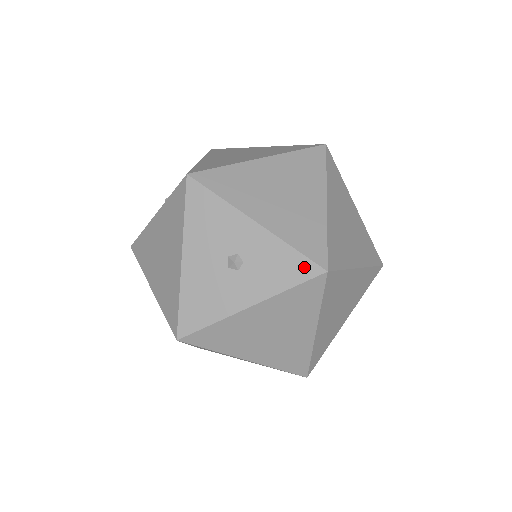
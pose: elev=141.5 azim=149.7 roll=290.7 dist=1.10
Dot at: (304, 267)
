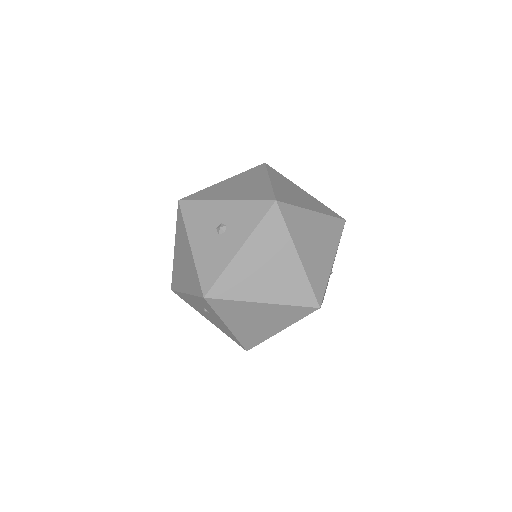
Dot at: (262, 207)
